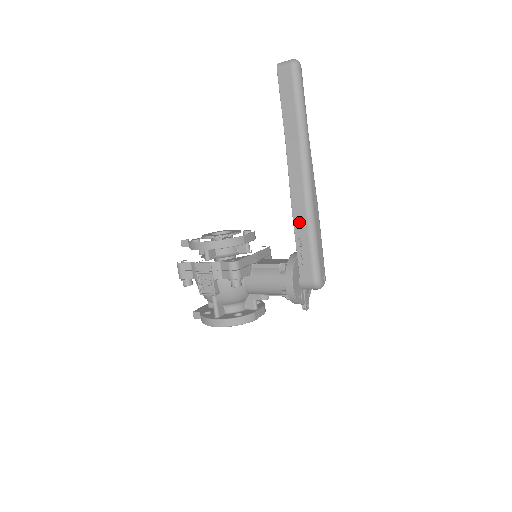
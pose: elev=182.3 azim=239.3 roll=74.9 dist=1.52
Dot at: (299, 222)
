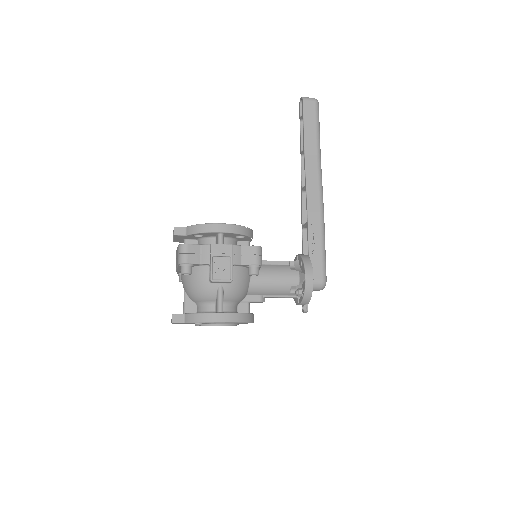
Dot at: (314, 223)
